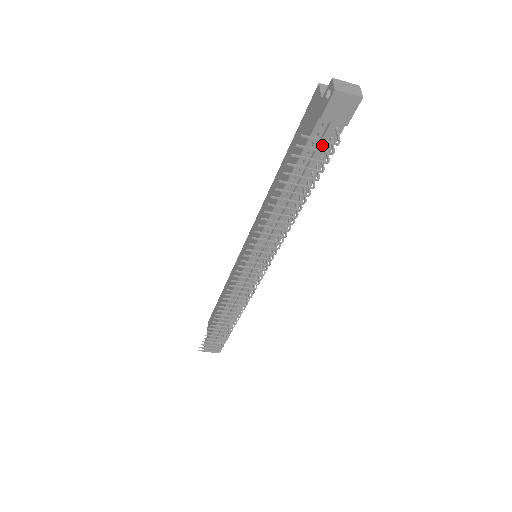
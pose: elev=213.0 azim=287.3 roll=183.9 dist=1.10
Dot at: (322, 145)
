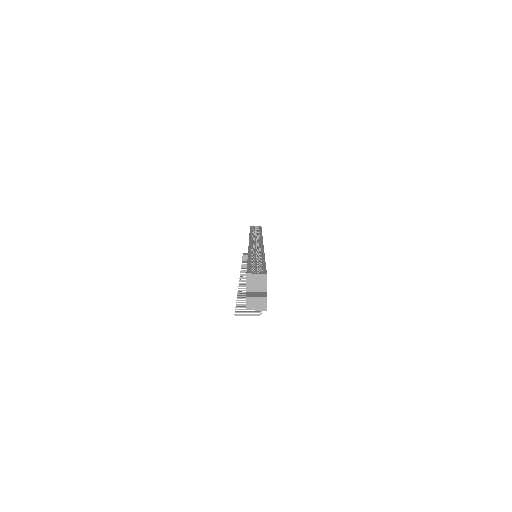
Dot at: occluded
